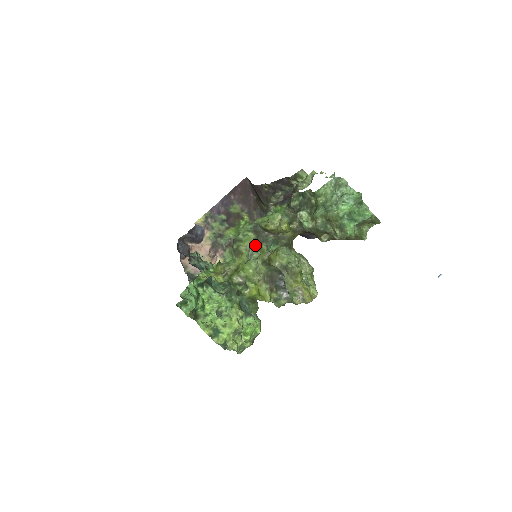
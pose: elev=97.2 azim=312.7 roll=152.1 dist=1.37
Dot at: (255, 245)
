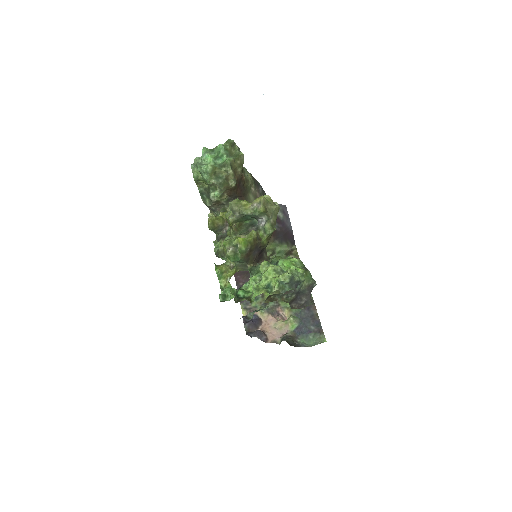
Dot at: occluded
